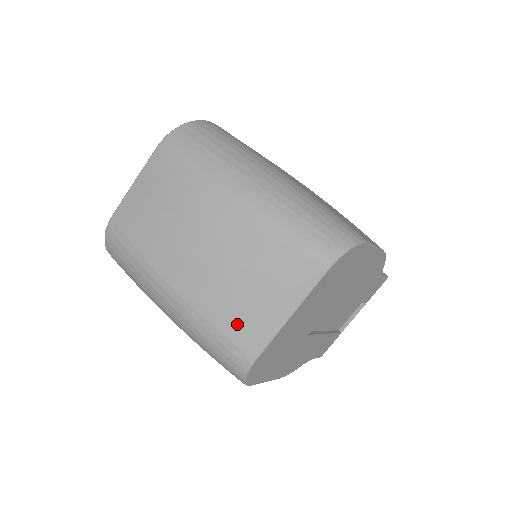
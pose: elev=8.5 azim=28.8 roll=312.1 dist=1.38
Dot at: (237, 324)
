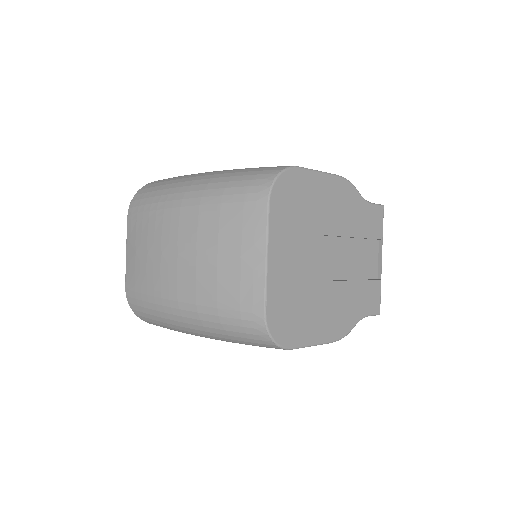
Dot at: (233, 293)
